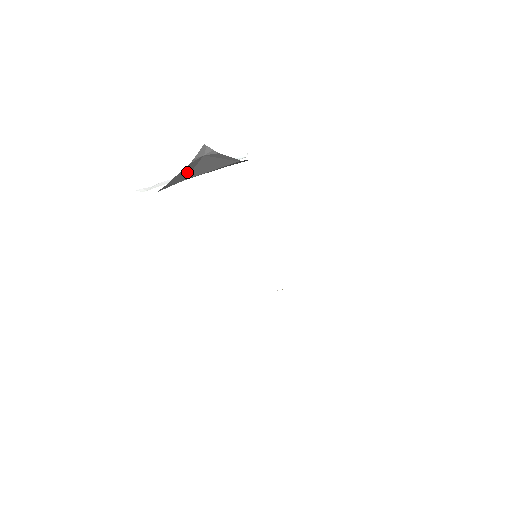
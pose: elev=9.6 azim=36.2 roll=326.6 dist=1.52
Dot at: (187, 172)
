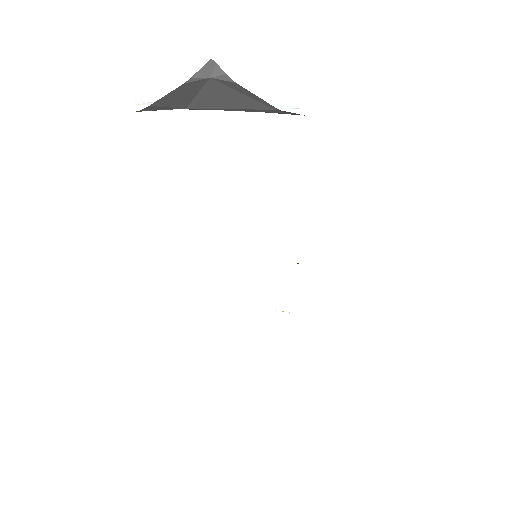
Dot at: (186, 96)
